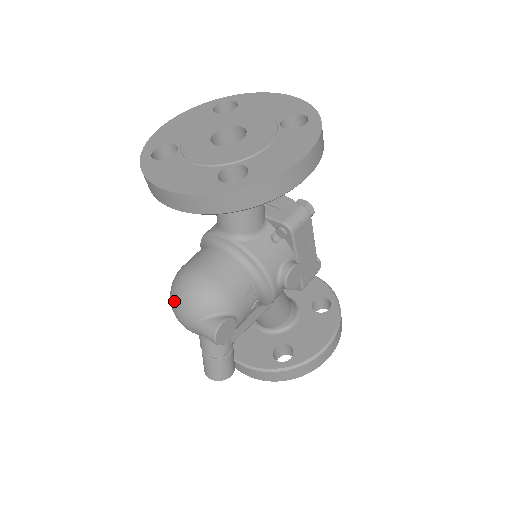
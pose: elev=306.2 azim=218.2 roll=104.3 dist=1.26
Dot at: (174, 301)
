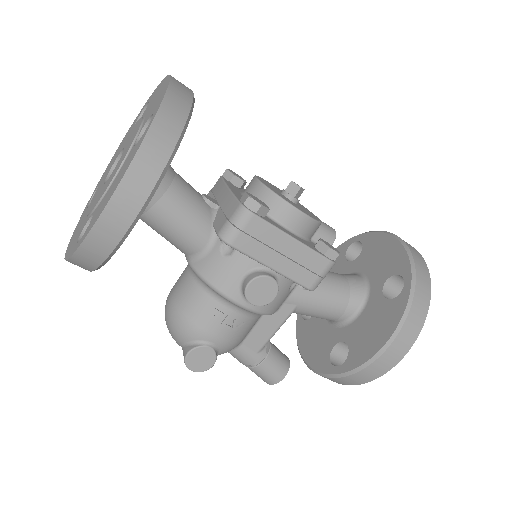
Dot at: occluded
